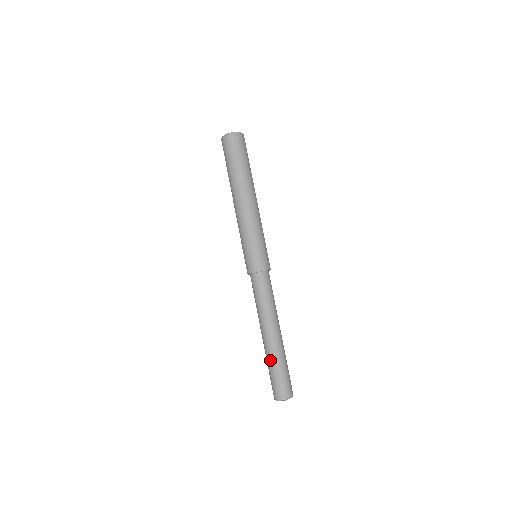
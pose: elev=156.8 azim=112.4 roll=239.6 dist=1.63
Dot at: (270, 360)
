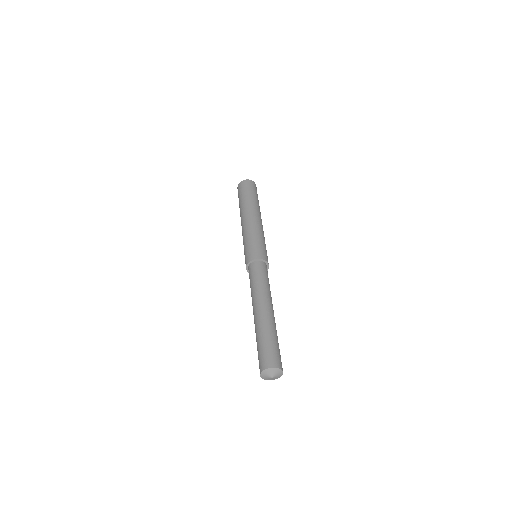
Dot at: (258, 332)
